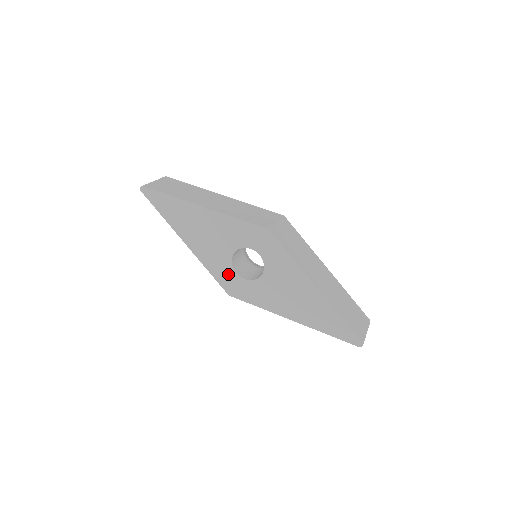
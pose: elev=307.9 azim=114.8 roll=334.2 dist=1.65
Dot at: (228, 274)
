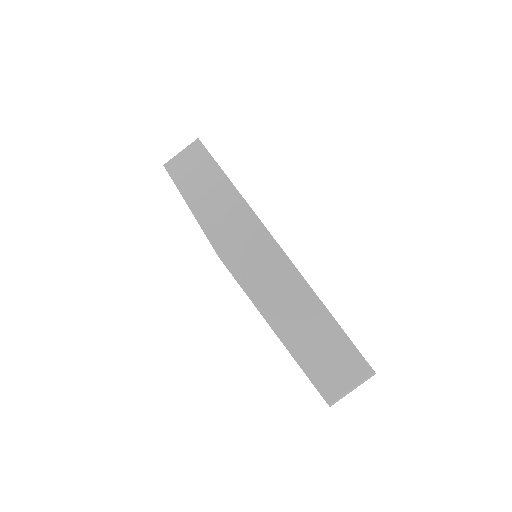
Dot at: occluded
